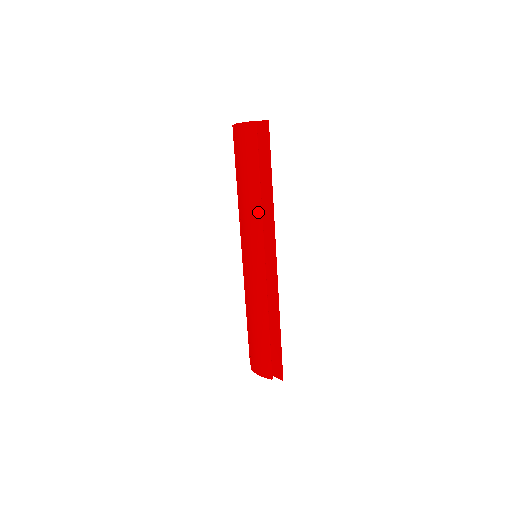
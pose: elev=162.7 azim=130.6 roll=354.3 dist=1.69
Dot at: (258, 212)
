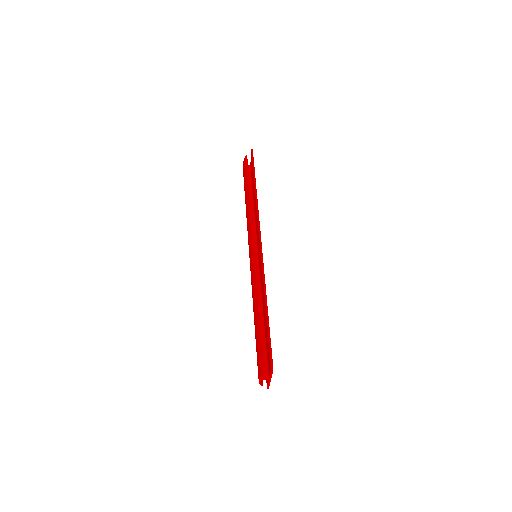
Dot at: (249, 213)
